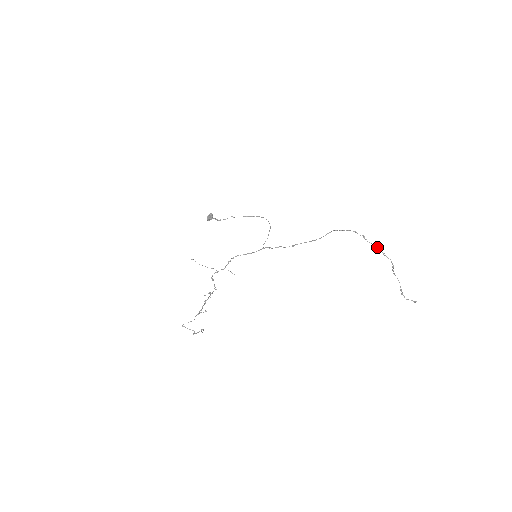
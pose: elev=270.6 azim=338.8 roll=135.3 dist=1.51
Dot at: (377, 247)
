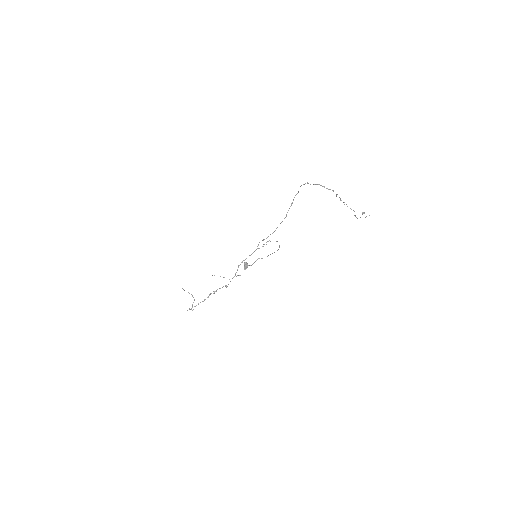
Dot at: (317, 184)
